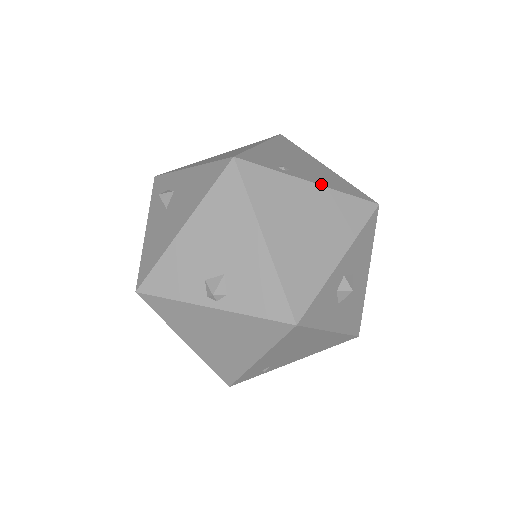
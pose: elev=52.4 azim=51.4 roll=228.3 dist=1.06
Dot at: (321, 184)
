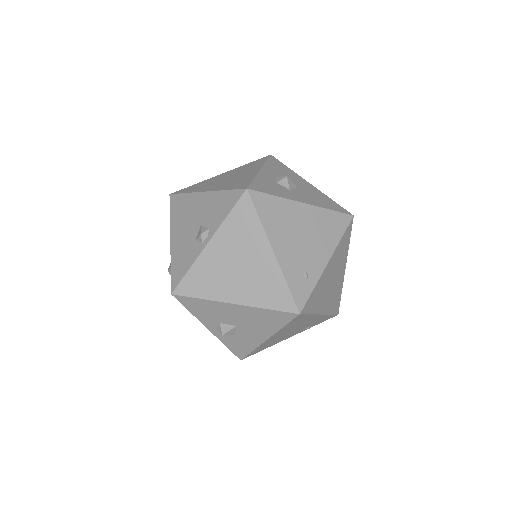
Dot at: occluded
